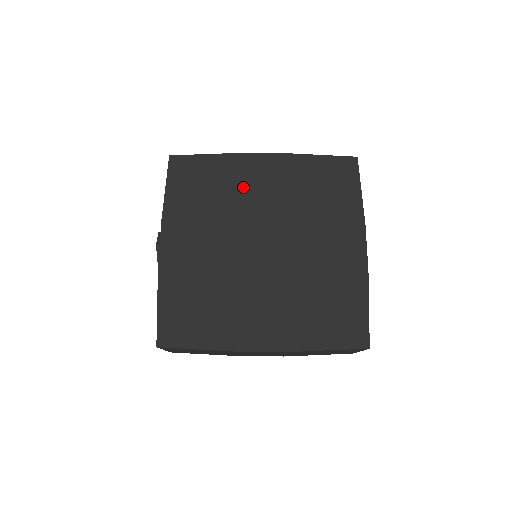
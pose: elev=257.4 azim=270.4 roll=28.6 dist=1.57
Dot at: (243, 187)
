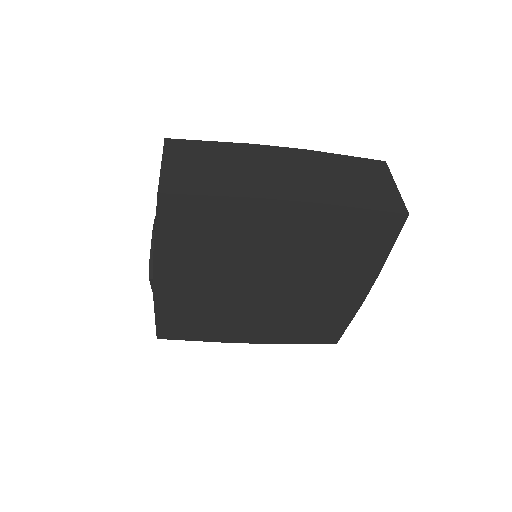
Dot at: (255, 235)
